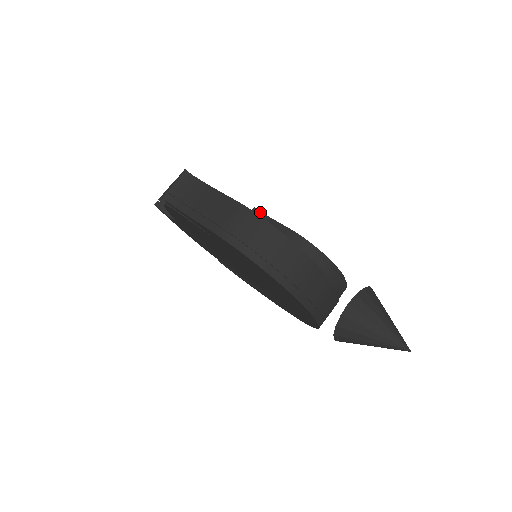
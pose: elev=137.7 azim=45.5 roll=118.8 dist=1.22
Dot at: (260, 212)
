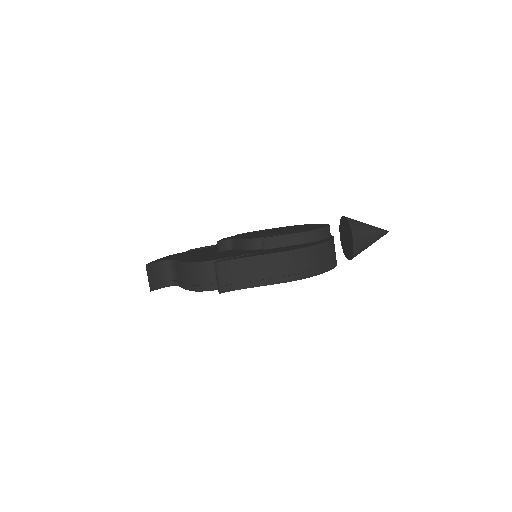
Dot at: (267, 238)
